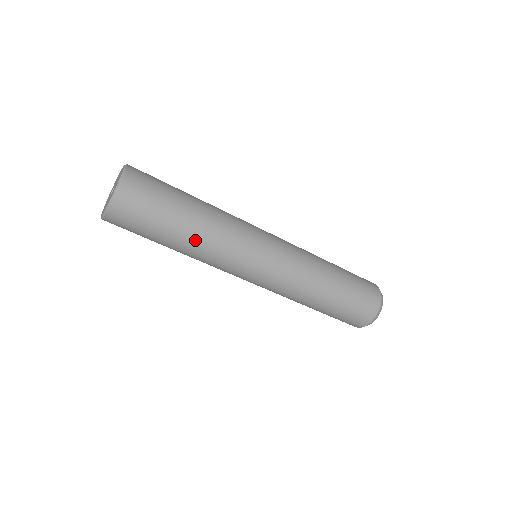
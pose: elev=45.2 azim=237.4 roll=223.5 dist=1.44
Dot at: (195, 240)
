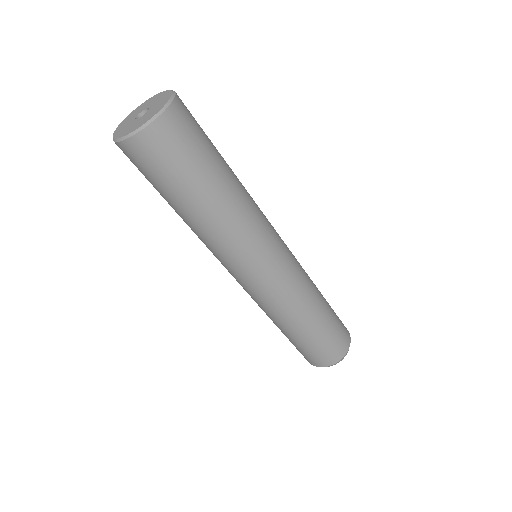
Dot at: (200, 221)
